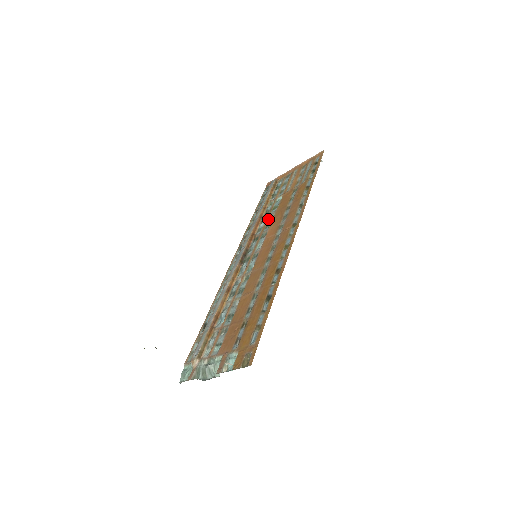
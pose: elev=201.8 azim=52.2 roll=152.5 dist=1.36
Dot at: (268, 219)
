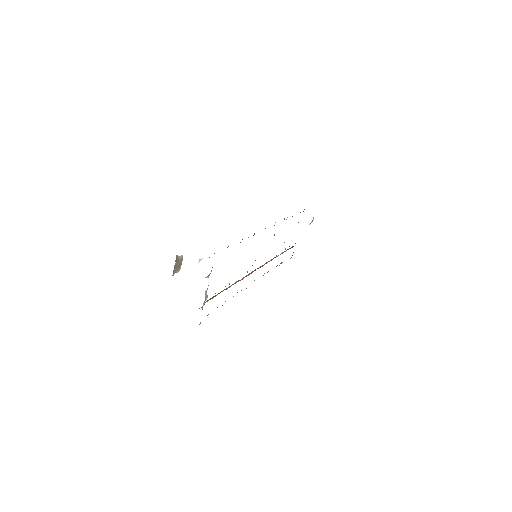
Dot at: occluded
